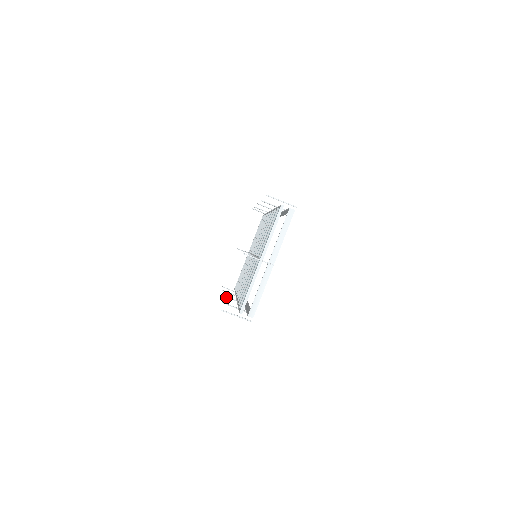
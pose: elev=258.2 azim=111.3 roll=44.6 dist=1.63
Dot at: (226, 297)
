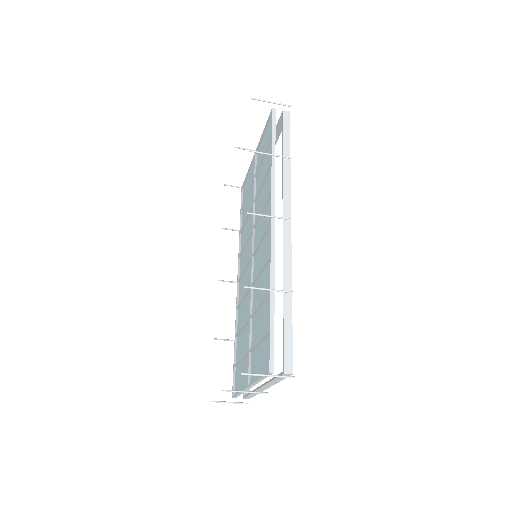
Dot at: (223, 281)
